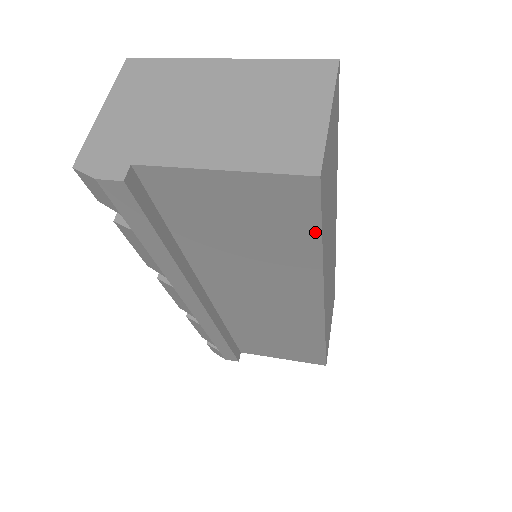
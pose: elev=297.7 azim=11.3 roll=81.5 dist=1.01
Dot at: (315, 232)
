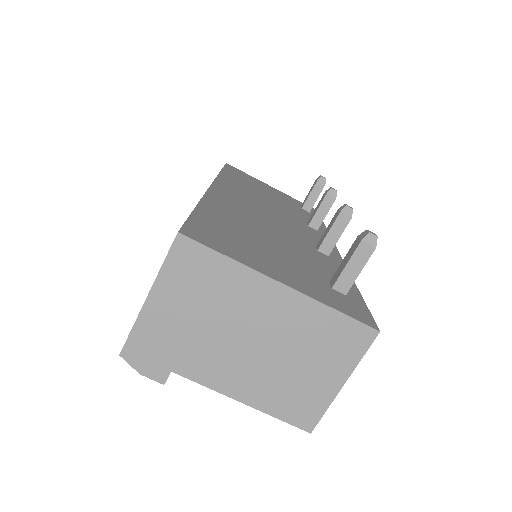
Dot at: occluded
